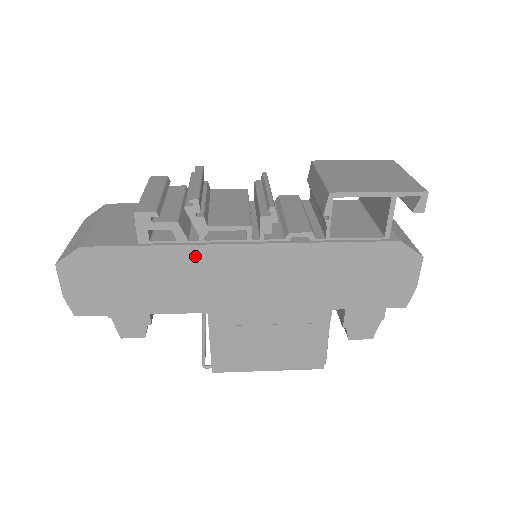
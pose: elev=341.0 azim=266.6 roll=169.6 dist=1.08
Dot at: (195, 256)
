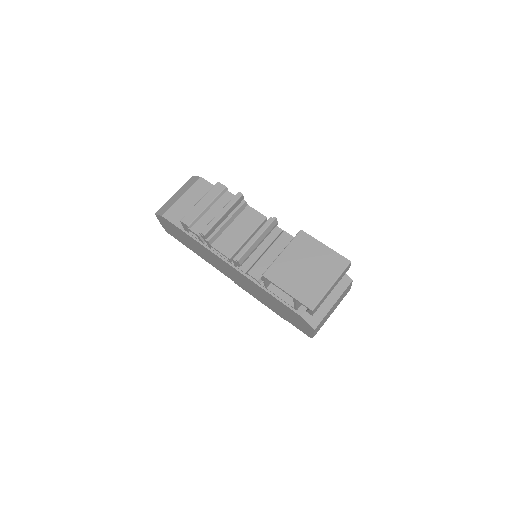
Dot at: (207, 251)
